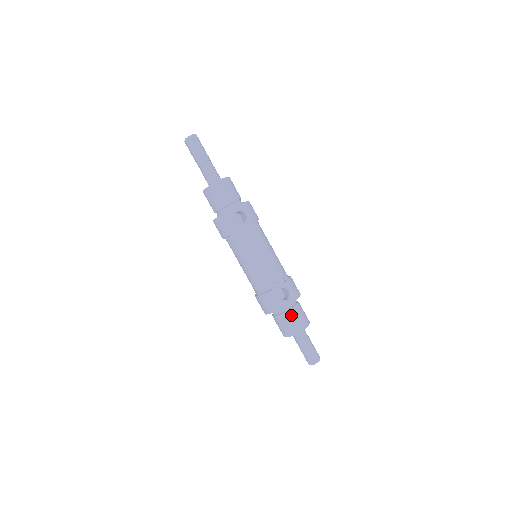
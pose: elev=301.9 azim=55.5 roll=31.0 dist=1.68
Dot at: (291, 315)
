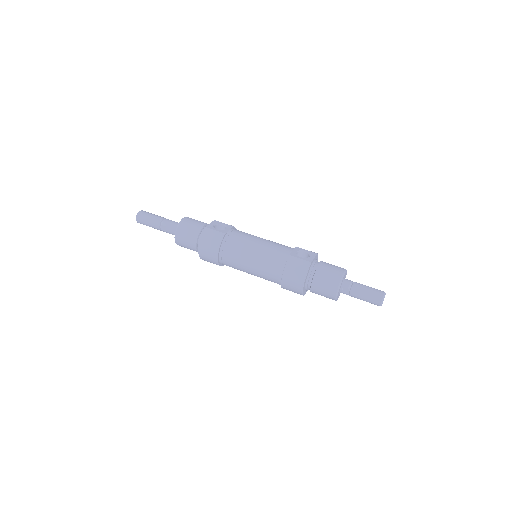
Dot at: (324, 266)
